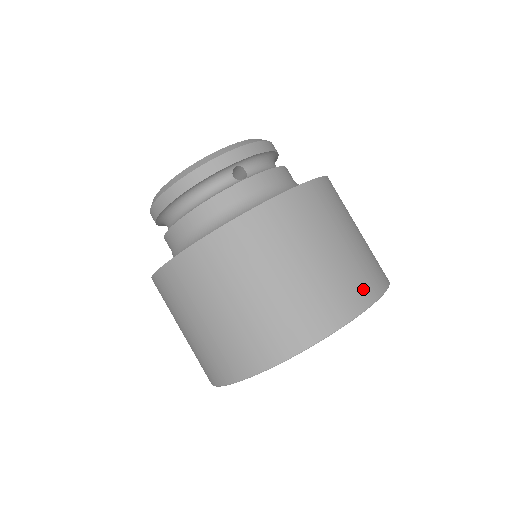
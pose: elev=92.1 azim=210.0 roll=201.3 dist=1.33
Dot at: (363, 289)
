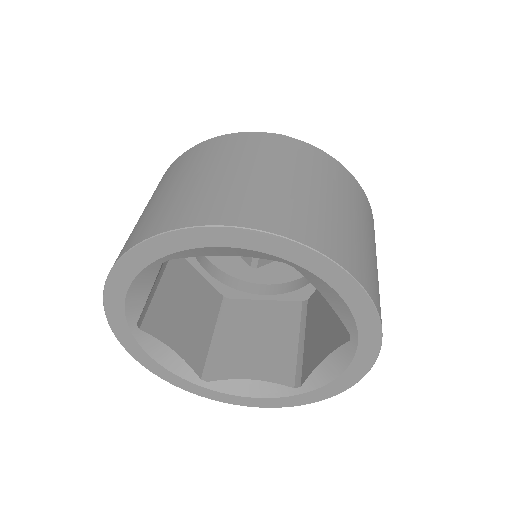
Dot at: (186, 214)
